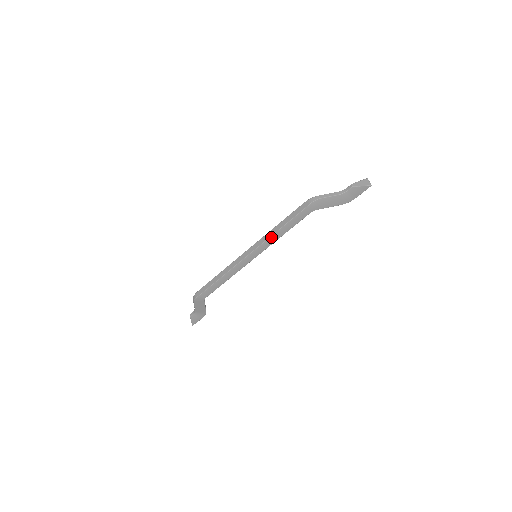
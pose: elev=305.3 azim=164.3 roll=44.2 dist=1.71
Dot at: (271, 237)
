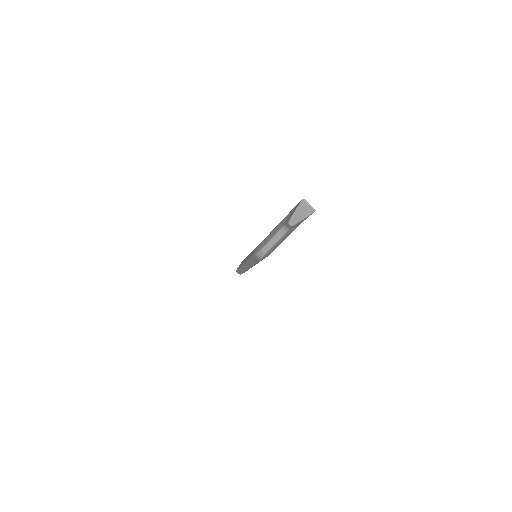
Dot at: occluded
